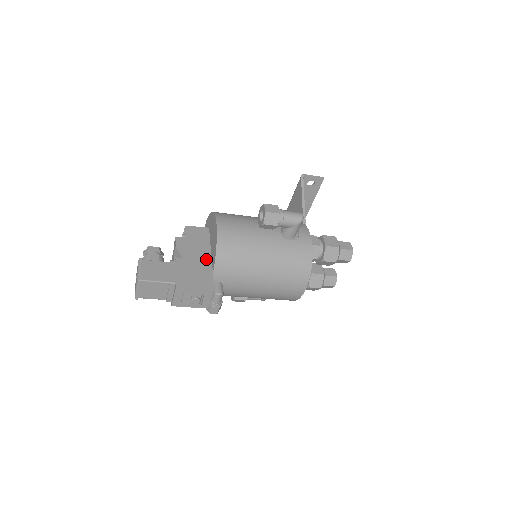
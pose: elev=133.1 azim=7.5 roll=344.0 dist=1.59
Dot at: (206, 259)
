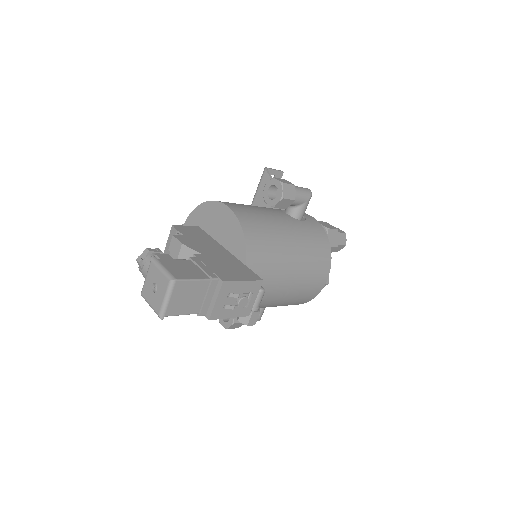
Dot at: (226, 253)
